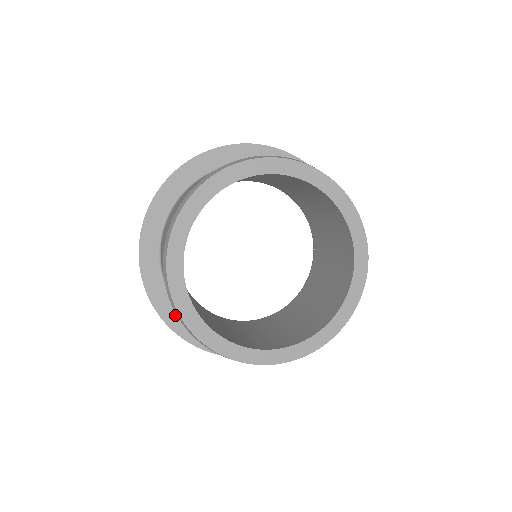
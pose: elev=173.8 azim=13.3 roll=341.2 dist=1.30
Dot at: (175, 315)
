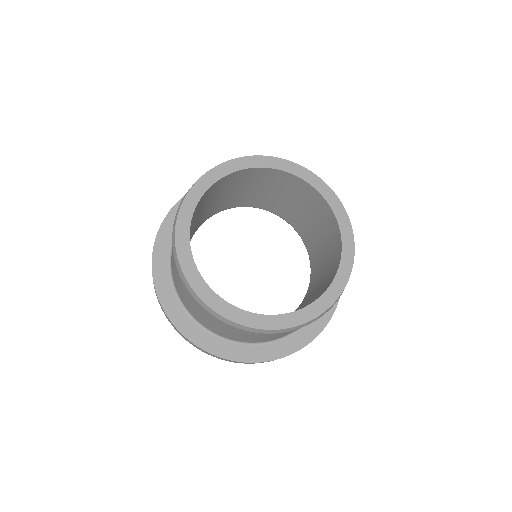
Dot at: (217, 344)
